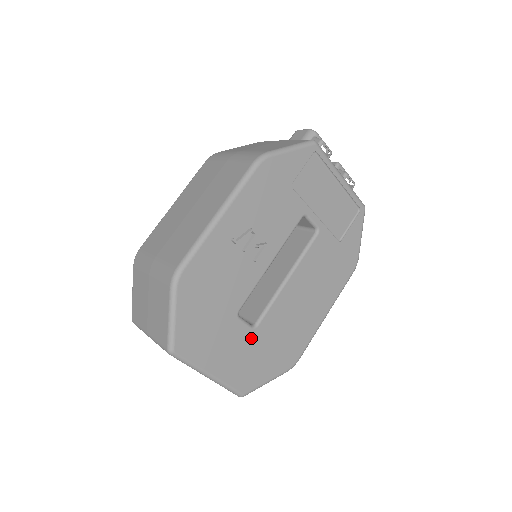
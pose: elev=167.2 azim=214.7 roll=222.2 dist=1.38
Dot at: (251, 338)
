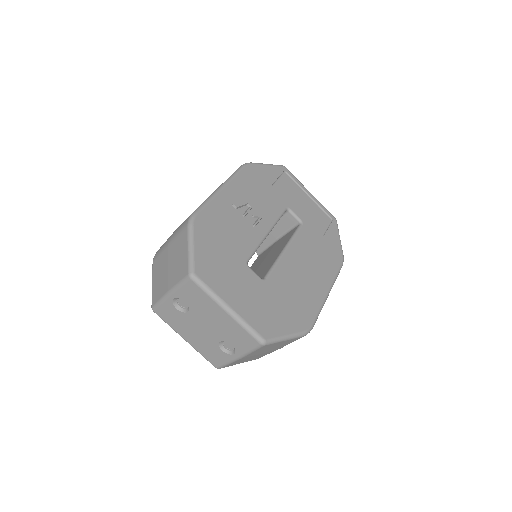
Dot at: (262, 288)
